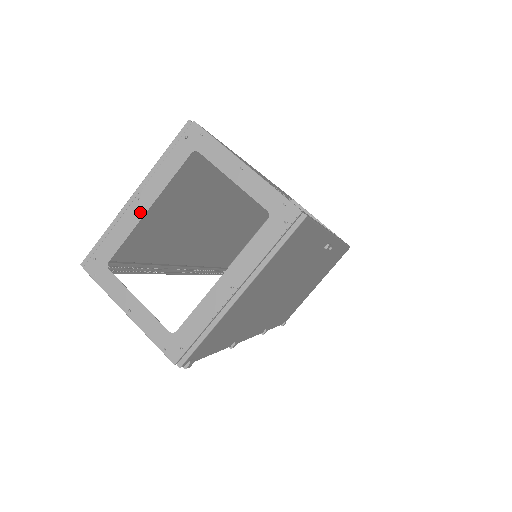
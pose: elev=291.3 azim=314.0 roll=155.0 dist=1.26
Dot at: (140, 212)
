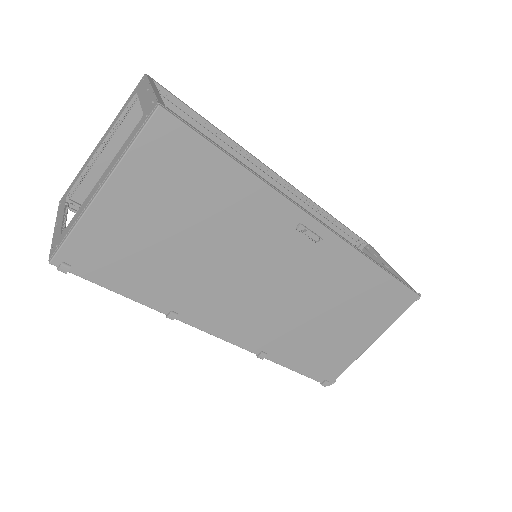
Dot at: (96, 150)
